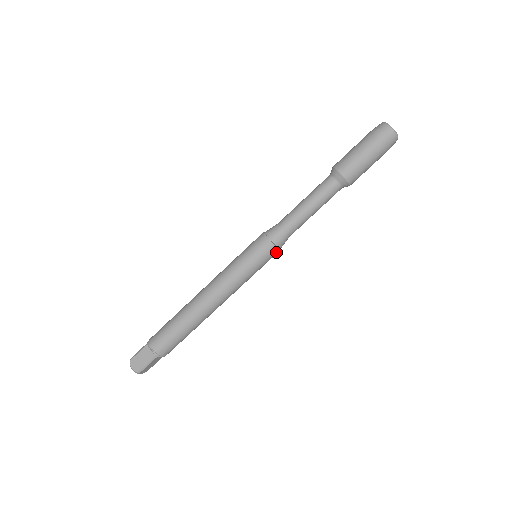
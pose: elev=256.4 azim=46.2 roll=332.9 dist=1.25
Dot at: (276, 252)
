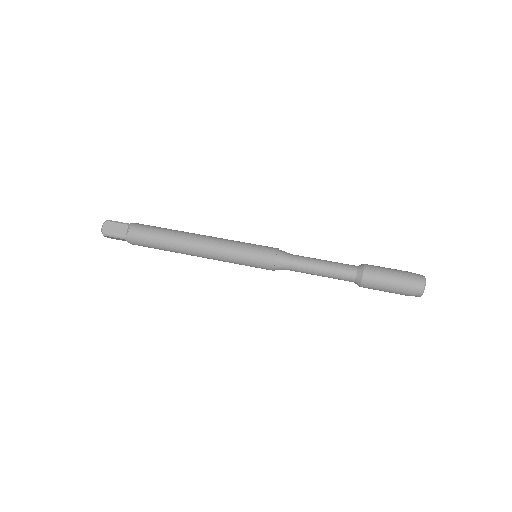
Dot at: (272, 256)
